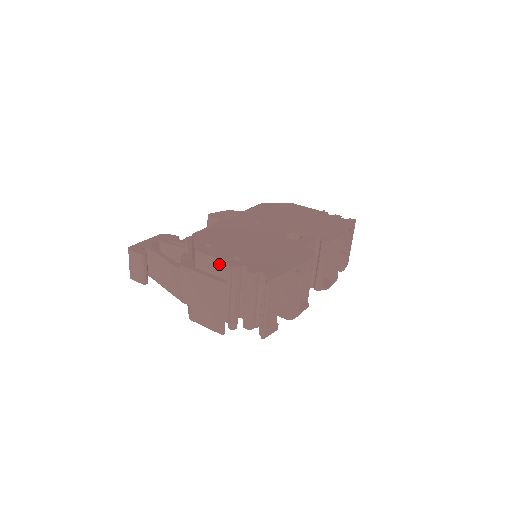
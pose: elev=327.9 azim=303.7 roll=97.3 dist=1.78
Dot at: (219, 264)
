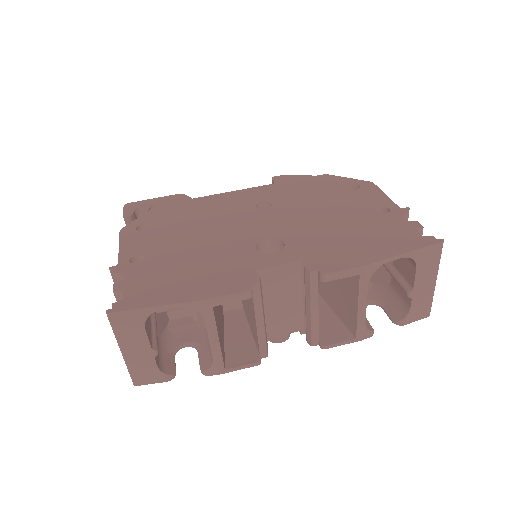
Dot at: occluded
